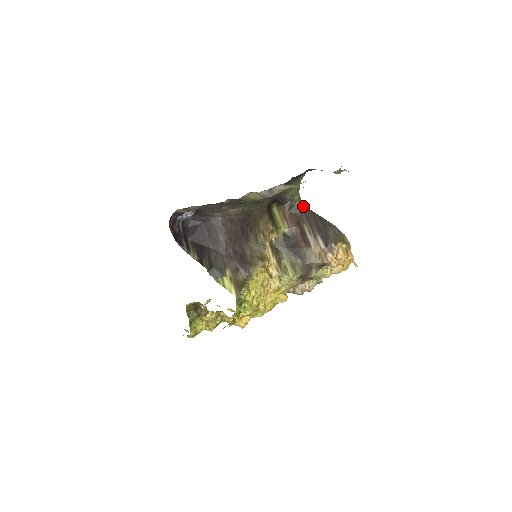
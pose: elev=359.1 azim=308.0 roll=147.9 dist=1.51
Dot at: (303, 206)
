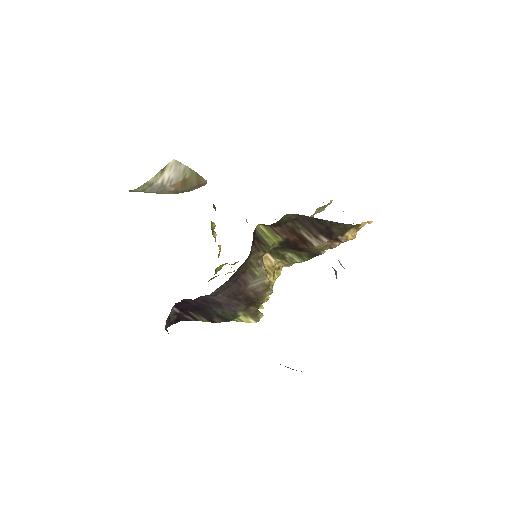
Dot at: (293, 217)
